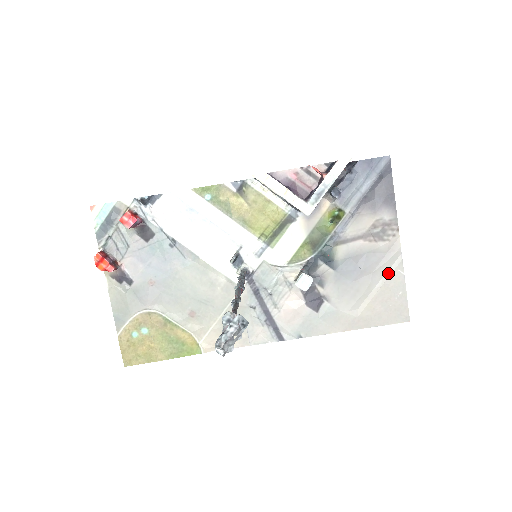
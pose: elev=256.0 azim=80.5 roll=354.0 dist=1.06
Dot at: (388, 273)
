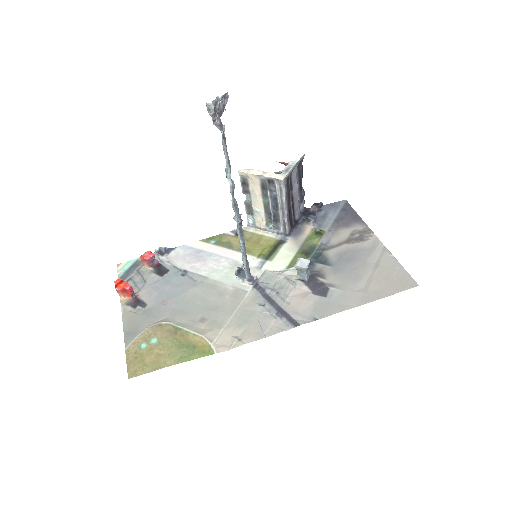
Dot at: (379, 259)
